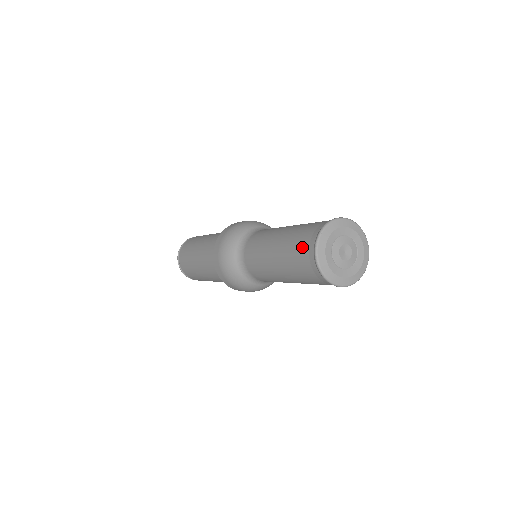
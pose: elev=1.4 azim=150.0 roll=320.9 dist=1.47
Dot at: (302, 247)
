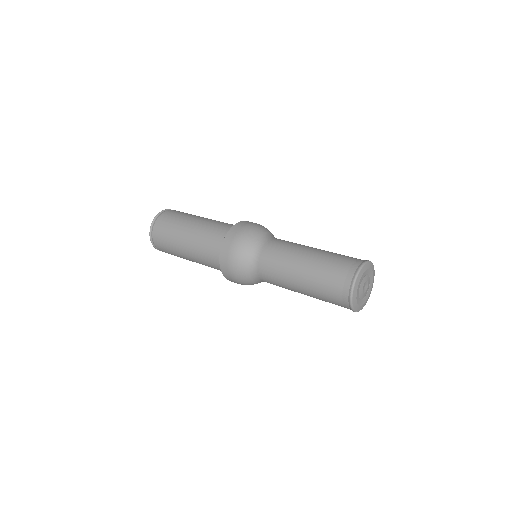
Dot at: (338, 274)
